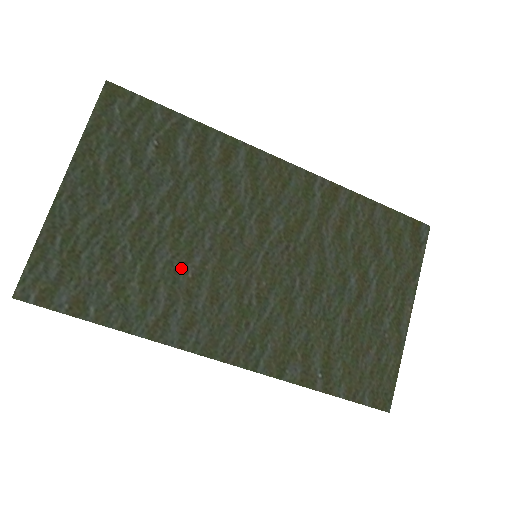
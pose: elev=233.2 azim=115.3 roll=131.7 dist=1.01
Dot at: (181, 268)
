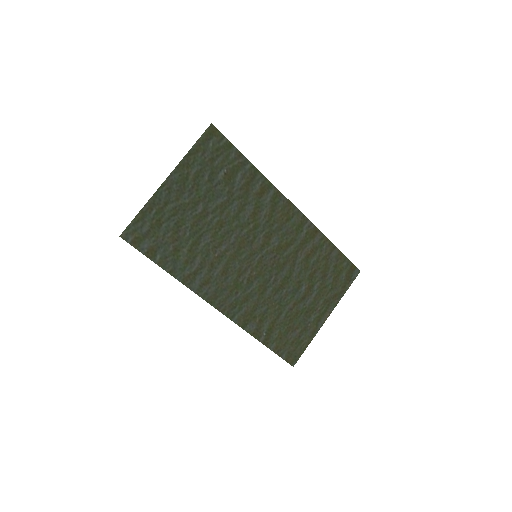
Dot at: (213, 249)
